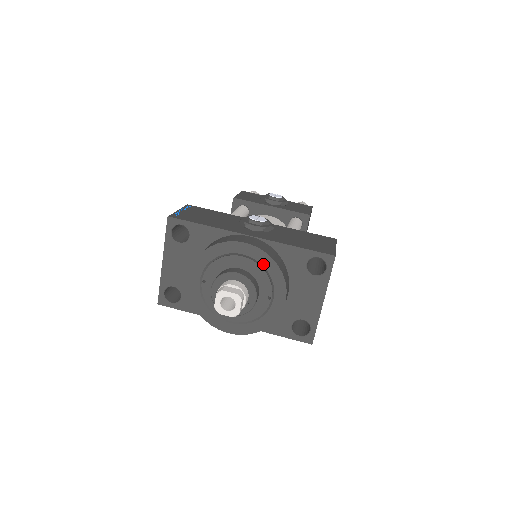
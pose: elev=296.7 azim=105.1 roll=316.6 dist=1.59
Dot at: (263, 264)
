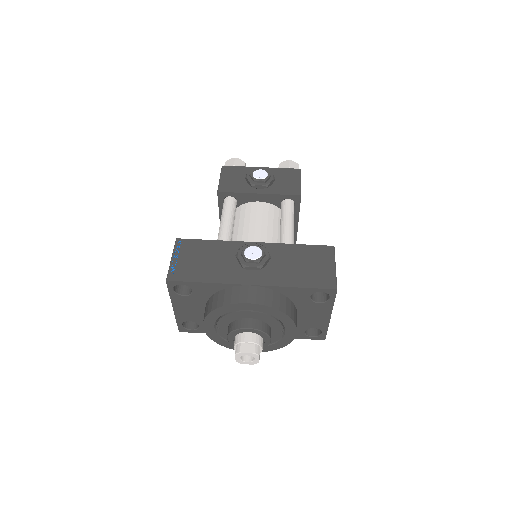
Dot at: (270, 314)
